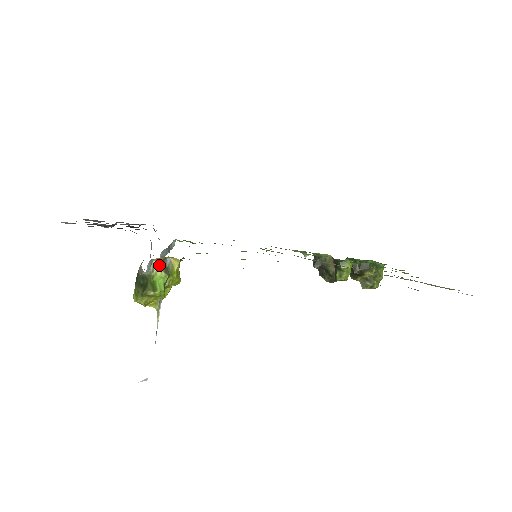
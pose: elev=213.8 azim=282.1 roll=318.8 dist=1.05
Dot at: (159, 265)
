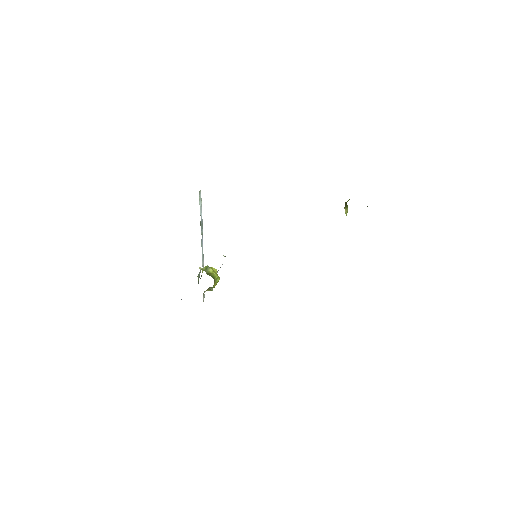
Dot at: (207, 290)
